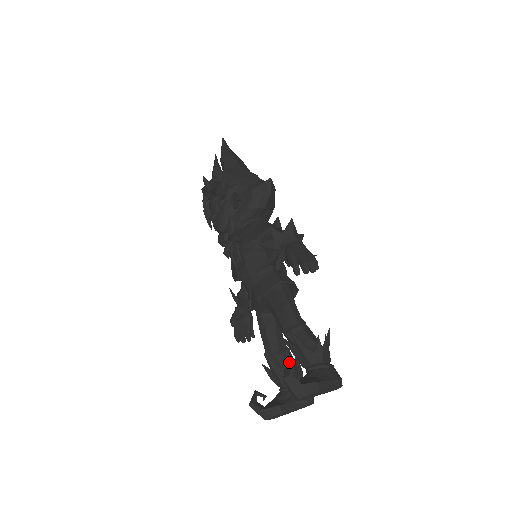
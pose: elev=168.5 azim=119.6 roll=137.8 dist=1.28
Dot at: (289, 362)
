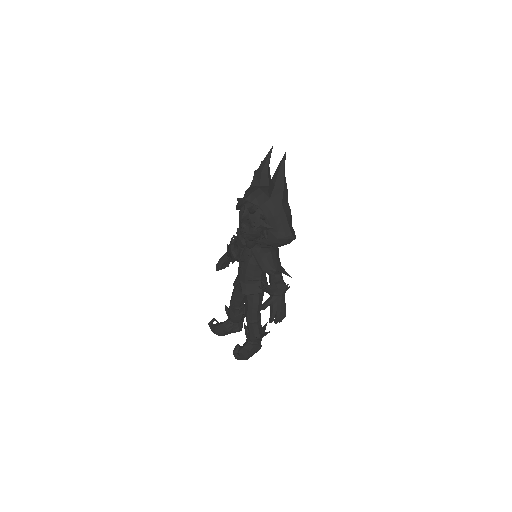
Dot at: (240, 316)
